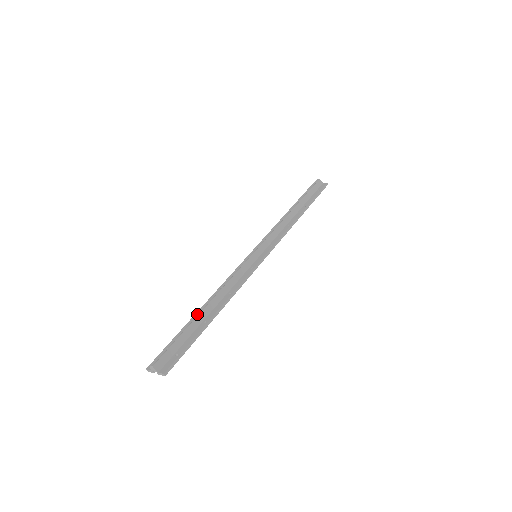
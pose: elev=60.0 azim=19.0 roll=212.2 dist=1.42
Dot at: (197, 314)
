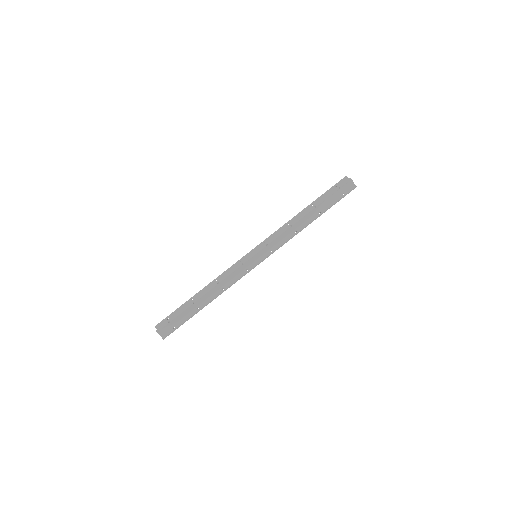
Dot at: (195, 301)
